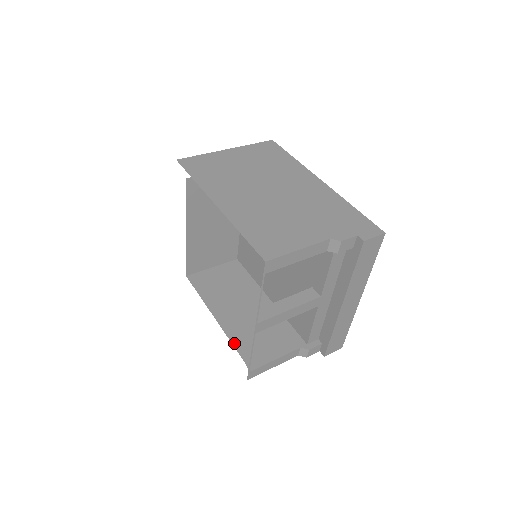
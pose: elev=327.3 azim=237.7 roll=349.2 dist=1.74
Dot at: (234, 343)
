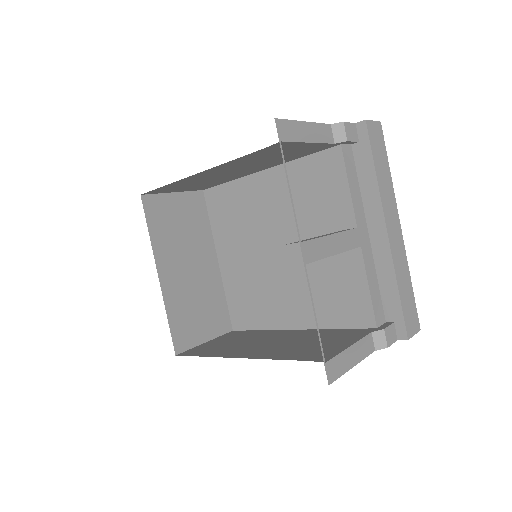
Dot at: (281, 358)
